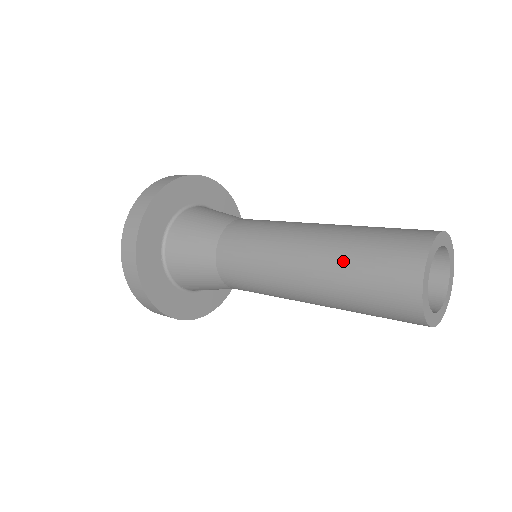
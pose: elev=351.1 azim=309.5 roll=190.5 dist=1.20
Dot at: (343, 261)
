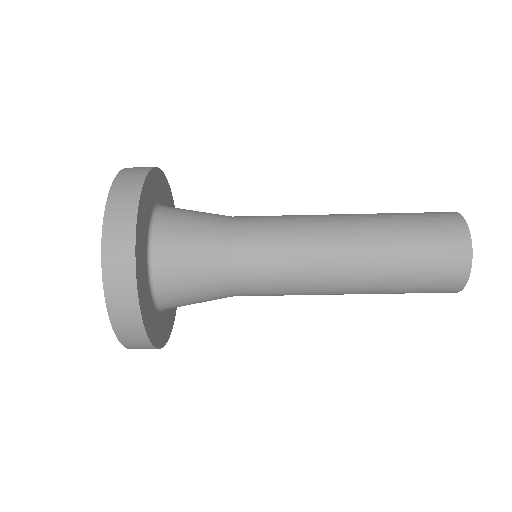
Dot at: occluded
